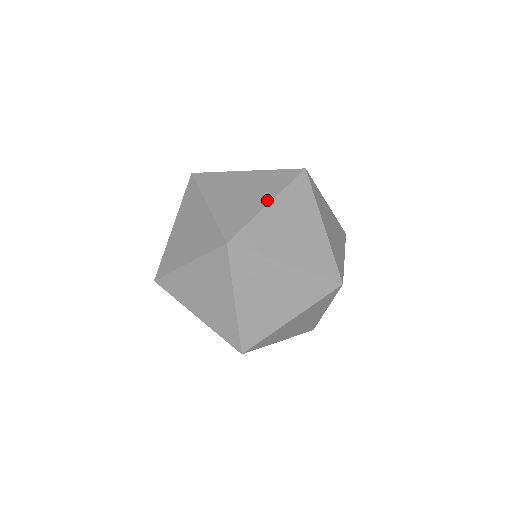
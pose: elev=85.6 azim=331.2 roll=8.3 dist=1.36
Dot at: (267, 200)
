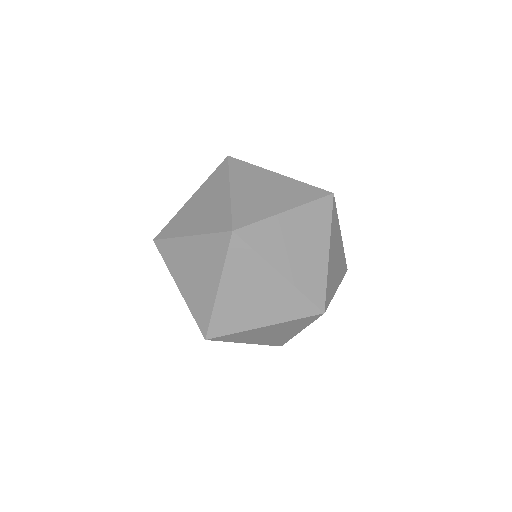
Dot at: (286, 207)
